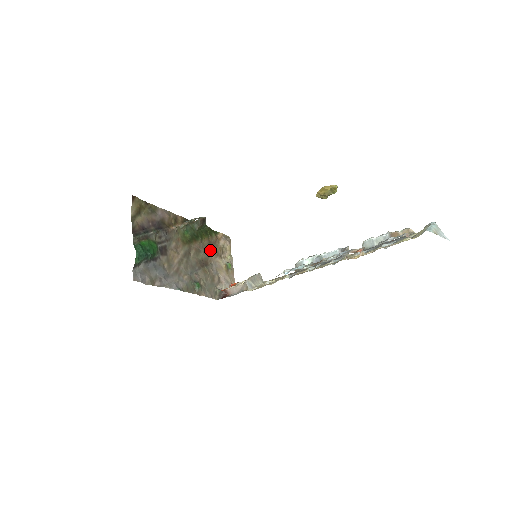
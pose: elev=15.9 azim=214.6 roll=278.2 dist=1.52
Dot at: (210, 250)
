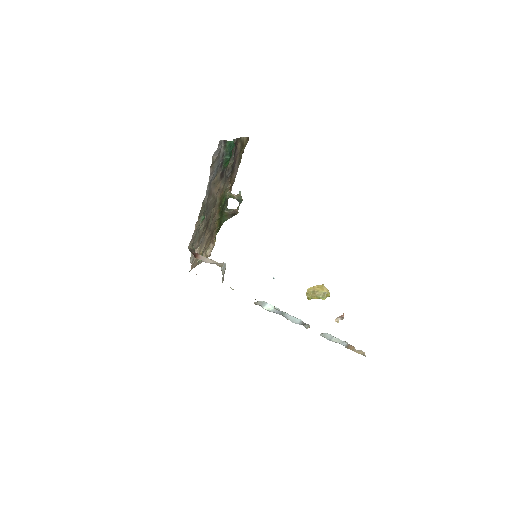
Dot at: (211, 232)
